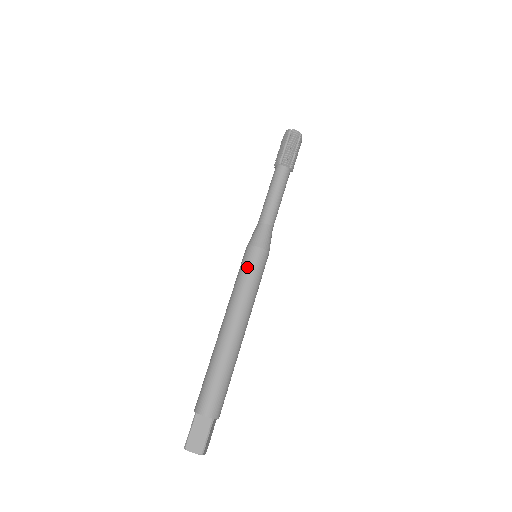
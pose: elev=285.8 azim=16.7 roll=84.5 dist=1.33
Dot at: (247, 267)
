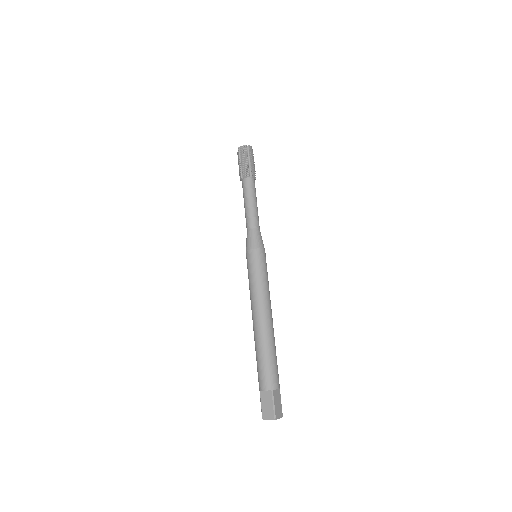
Dot at: (250, 268)
